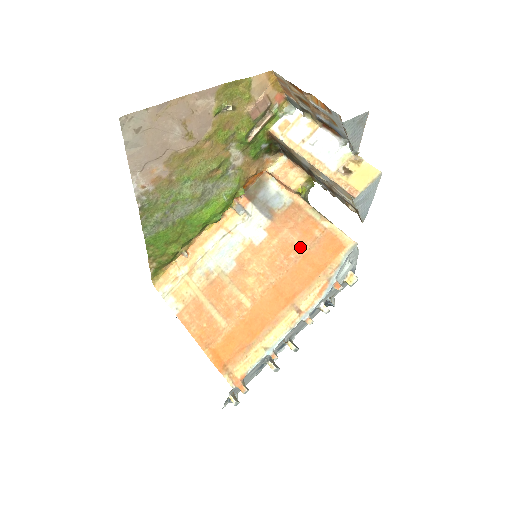
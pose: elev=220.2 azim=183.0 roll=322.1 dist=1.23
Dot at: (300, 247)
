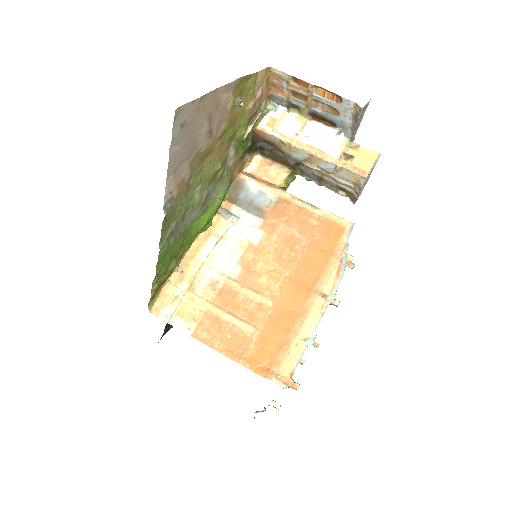
Dot at: (302, 237)
